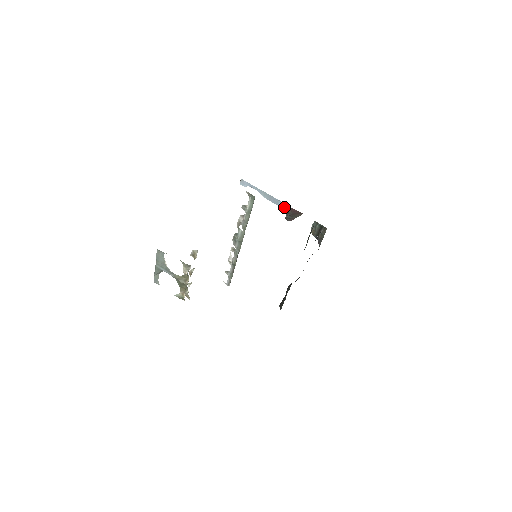
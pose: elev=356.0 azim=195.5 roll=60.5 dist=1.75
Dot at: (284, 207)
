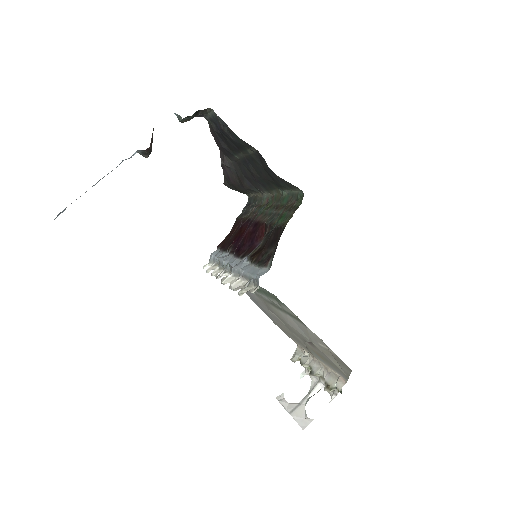
Dot at: (131, 157)
